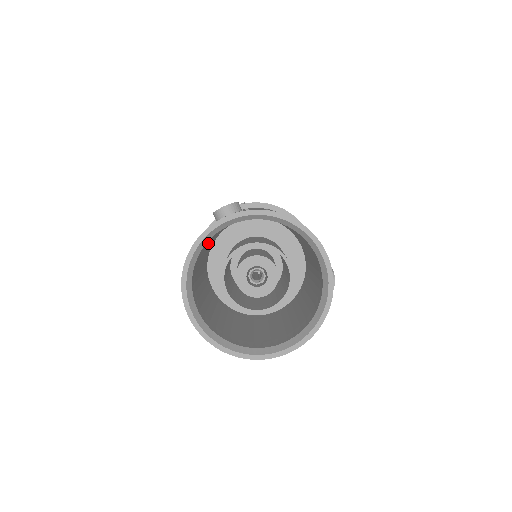
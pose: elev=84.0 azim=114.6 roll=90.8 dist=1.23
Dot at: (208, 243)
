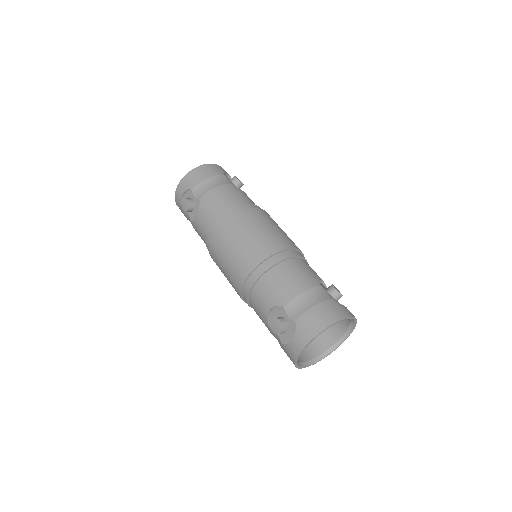
Dot at: occluded
